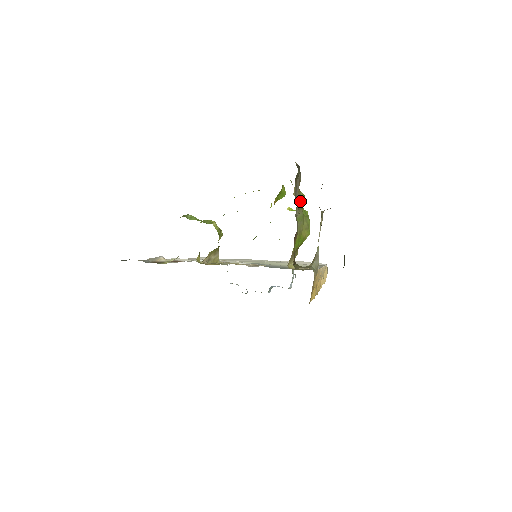
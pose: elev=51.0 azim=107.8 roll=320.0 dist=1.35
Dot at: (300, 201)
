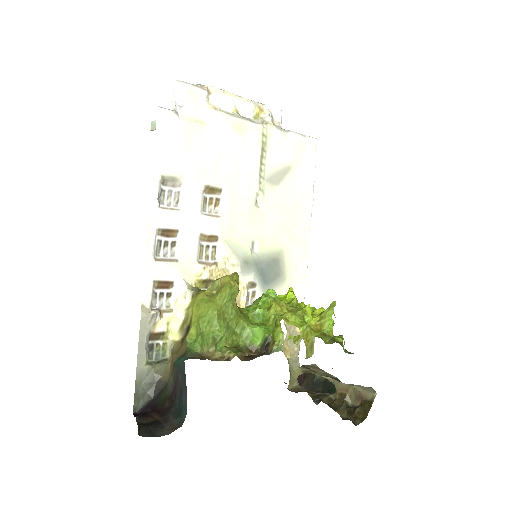
Dot at: occluded
